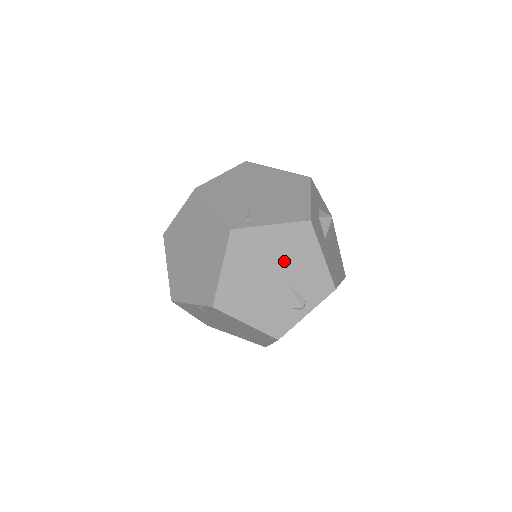
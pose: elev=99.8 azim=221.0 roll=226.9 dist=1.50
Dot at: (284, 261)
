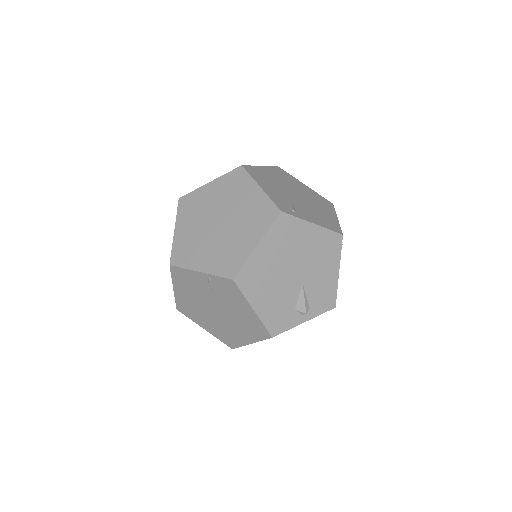
Dot at: (309, 262)
